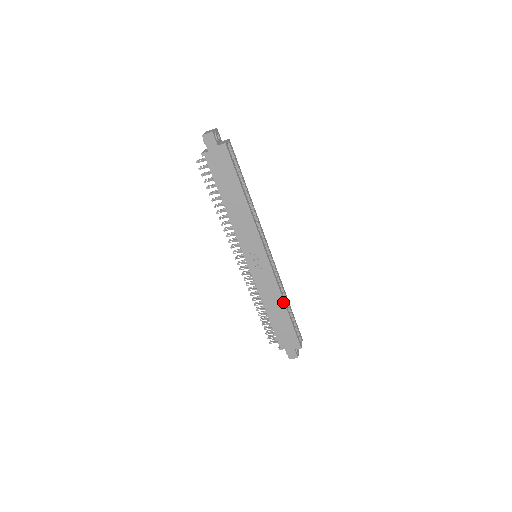
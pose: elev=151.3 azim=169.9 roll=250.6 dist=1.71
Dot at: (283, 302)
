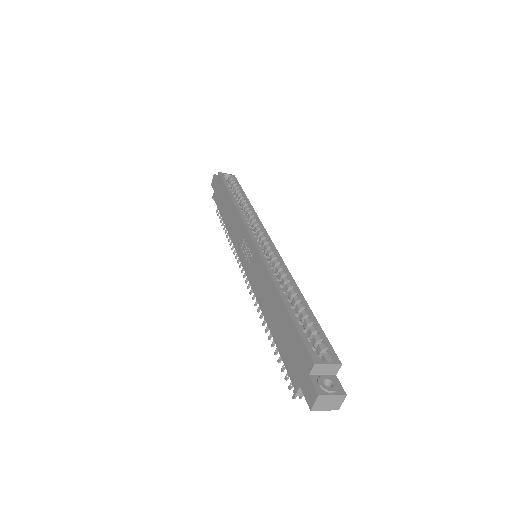
Dot at: (275, 287)
